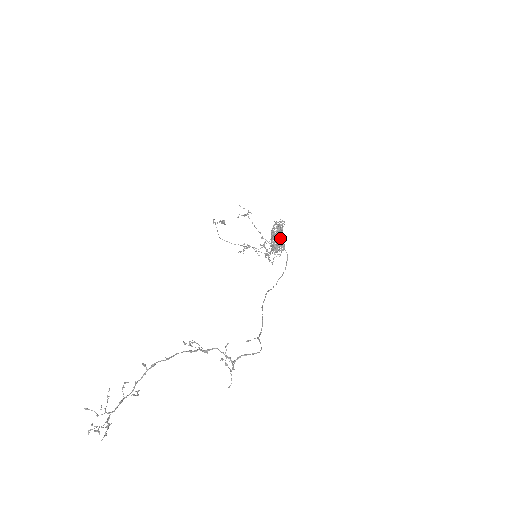
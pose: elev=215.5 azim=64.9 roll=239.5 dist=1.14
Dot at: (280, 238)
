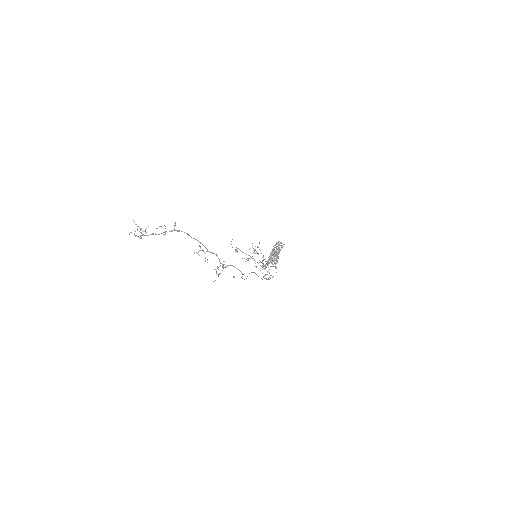
Dot at: (277, 255)
